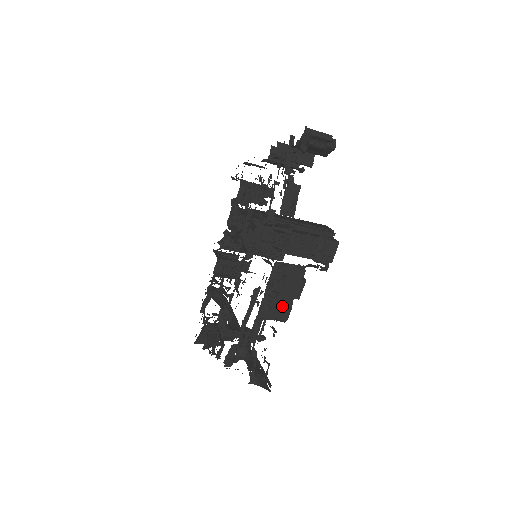
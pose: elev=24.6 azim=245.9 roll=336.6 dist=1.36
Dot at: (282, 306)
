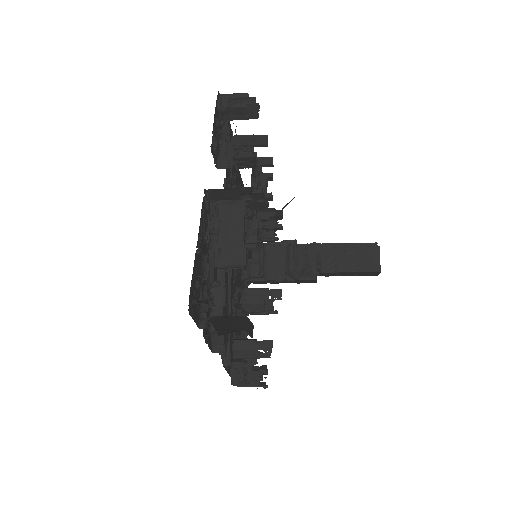
Dot at: (234, 248)
